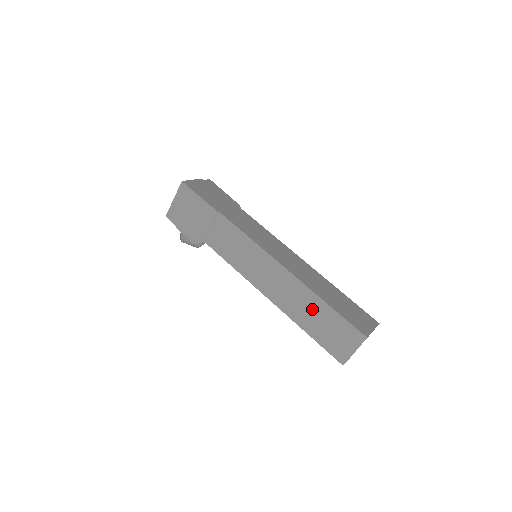
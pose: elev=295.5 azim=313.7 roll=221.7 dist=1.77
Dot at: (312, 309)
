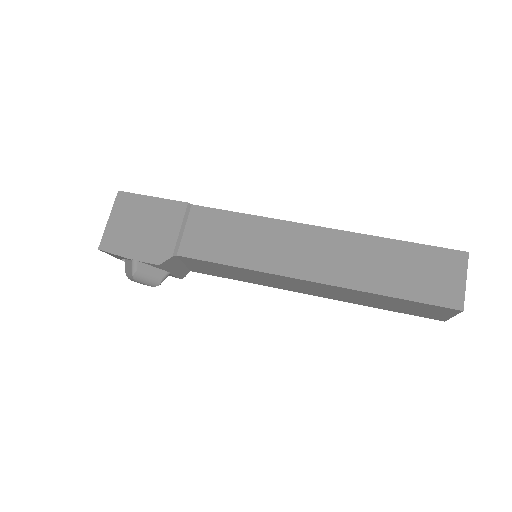
Dot at: (379, 258)
